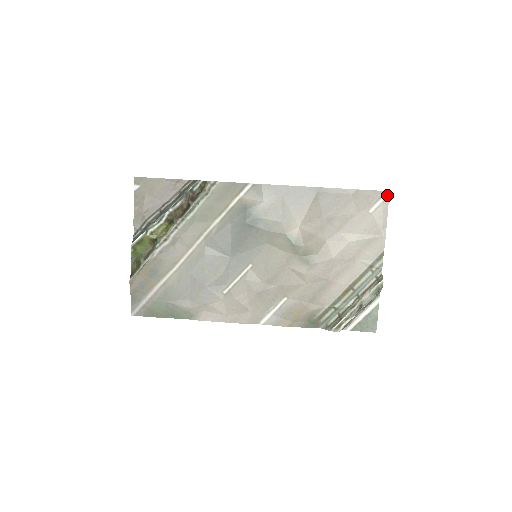
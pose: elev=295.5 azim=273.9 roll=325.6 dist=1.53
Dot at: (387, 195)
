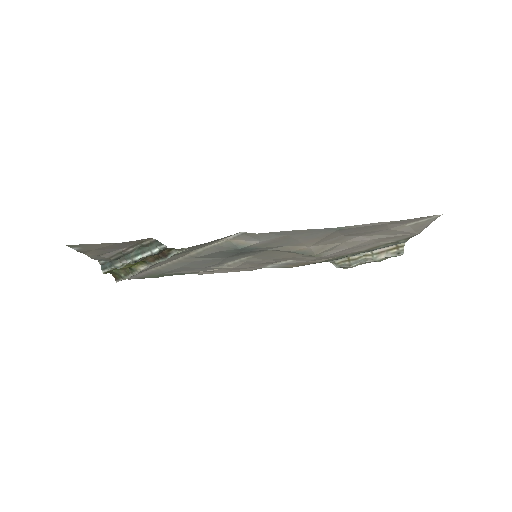
Dot at: (437, 216)
